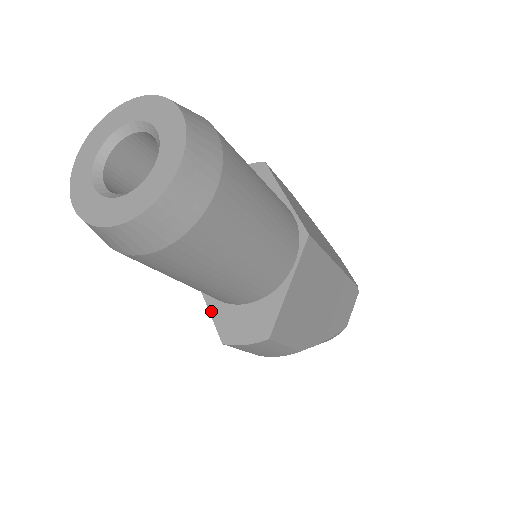
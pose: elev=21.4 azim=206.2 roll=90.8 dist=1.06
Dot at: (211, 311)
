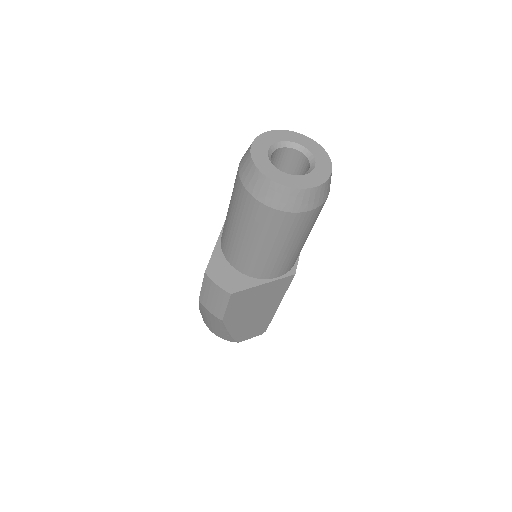
Dot at: (214, 253)
